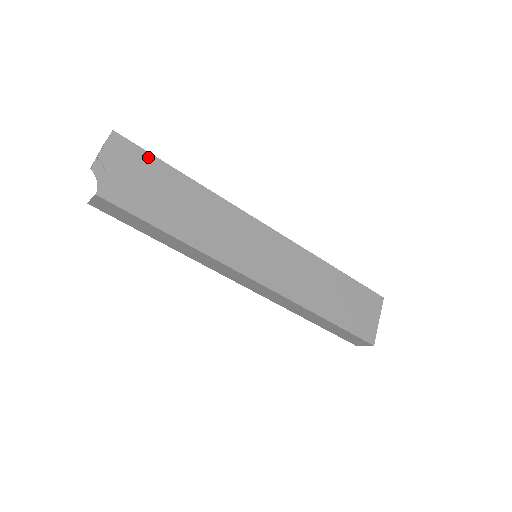
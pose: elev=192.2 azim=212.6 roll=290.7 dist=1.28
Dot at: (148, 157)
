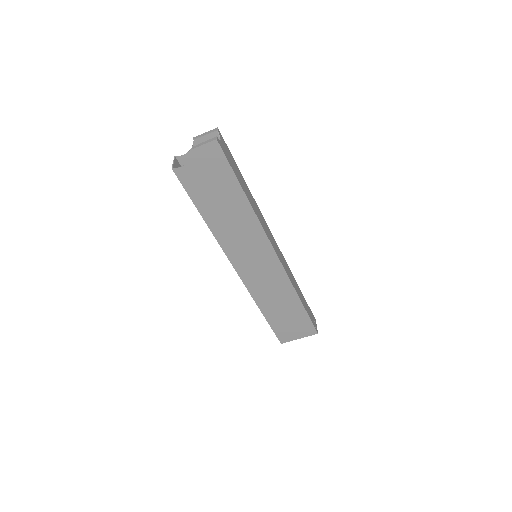
Dot at: (228, 169)
